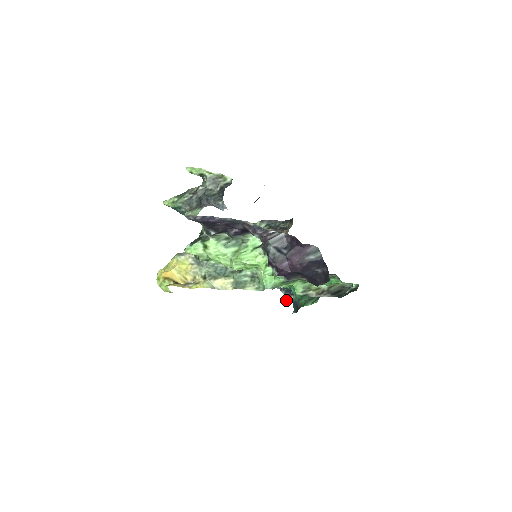
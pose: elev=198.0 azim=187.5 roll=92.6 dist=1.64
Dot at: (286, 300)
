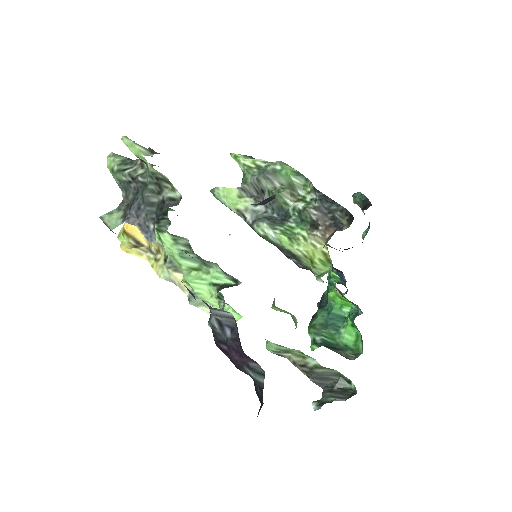
Dot at: occluded
